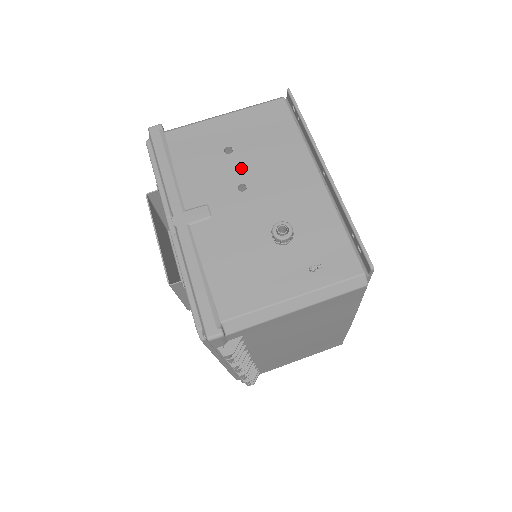
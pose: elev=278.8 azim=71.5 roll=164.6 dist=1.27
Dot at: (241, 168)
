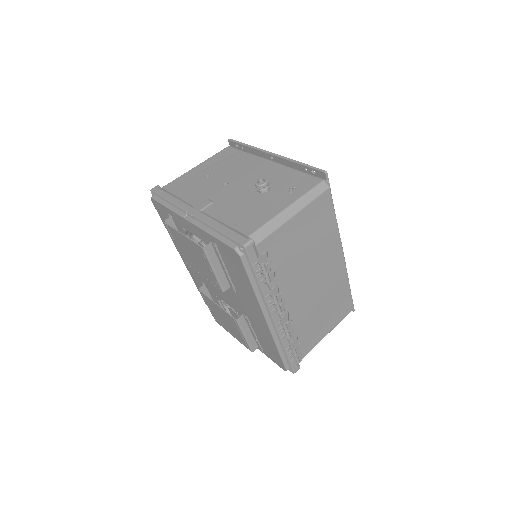
Dot at: (220, 178)
